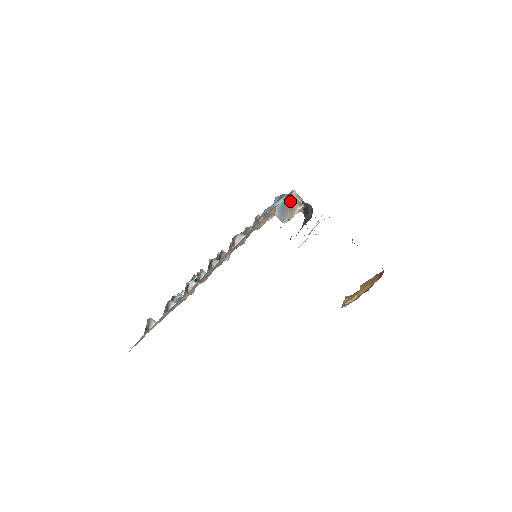
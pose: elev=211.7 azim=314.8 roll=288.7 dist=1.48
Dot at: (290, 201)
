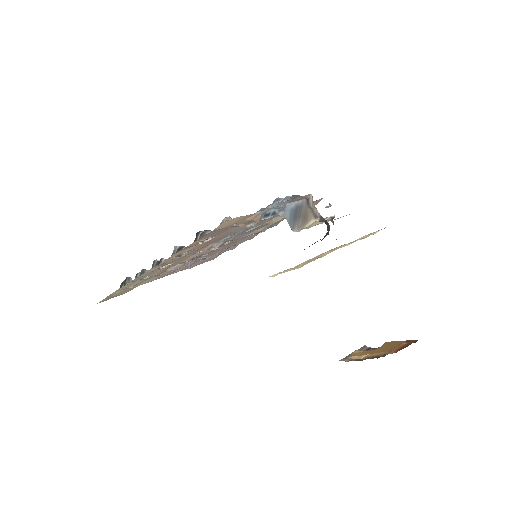
Dot at: (306, 207)
